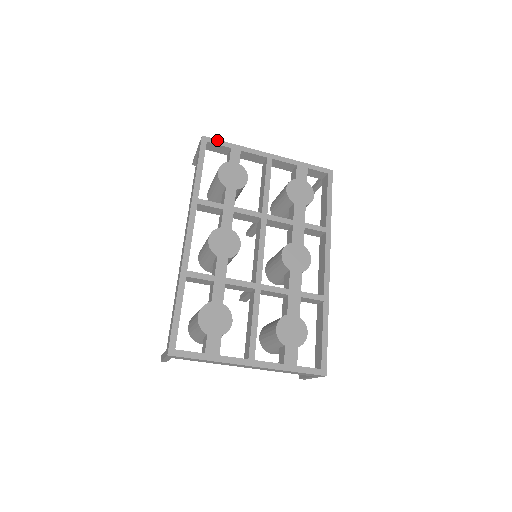
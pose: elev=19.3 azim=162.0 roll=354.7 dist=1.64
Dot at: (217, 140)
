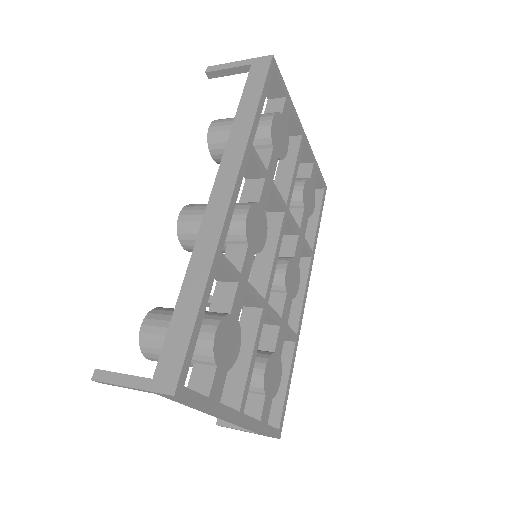
Dot at: occluded
